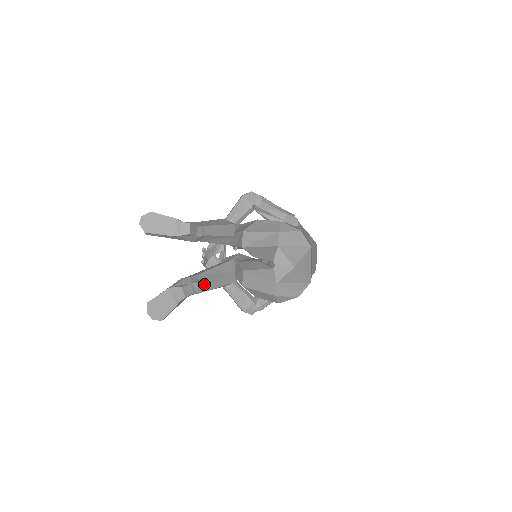
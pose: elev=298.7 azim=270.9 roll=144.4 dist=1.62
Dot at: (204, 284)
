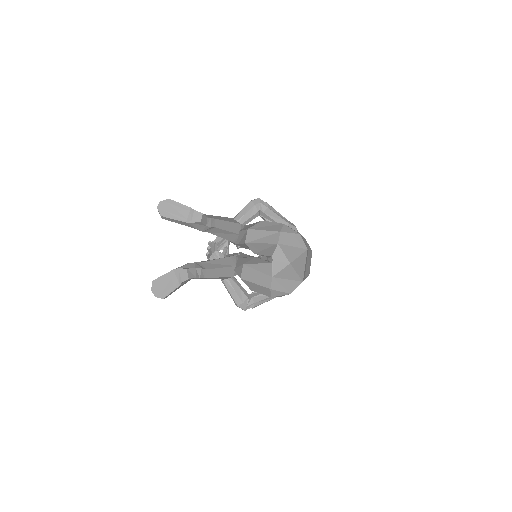
Dot at: (206, 271)
